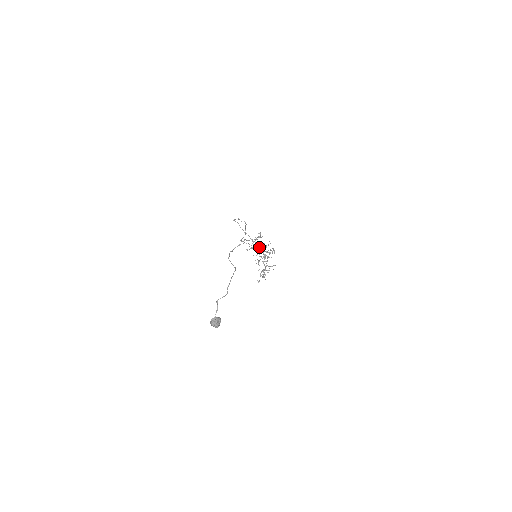
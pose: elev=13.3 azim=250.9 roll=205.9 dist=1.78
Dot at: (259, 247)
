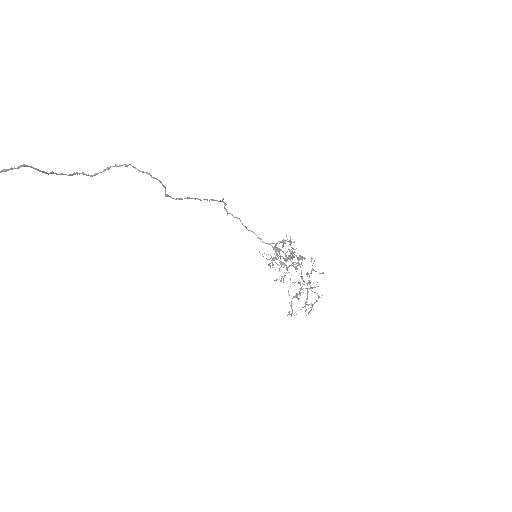
Dot at: occluded
